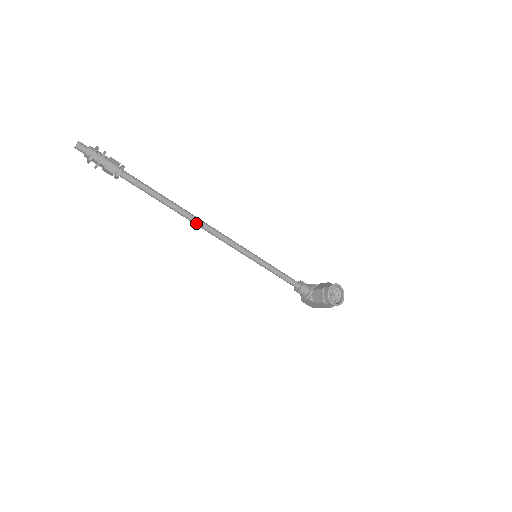
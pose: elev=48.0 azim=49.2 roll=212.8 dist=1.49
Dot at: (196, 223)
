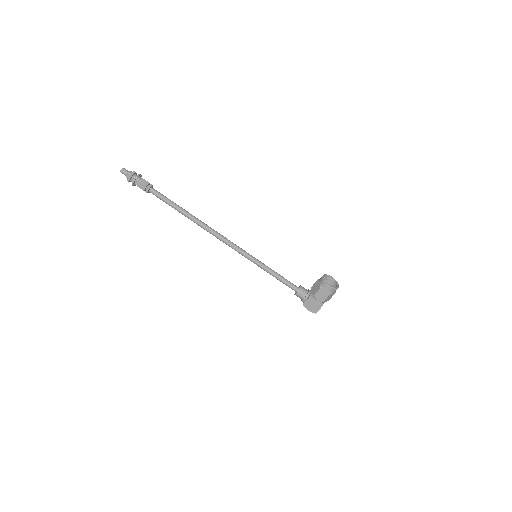
Dot at: (205, 227)
